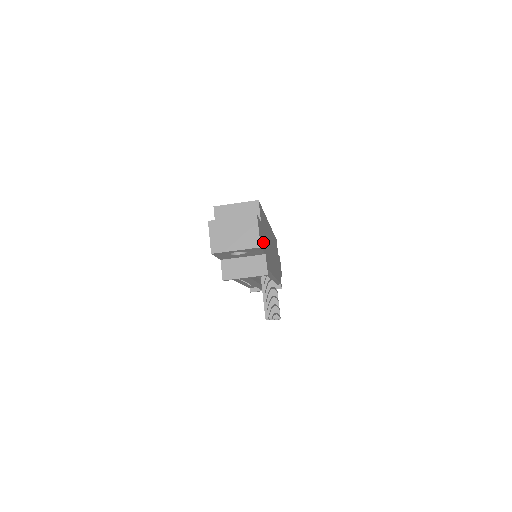
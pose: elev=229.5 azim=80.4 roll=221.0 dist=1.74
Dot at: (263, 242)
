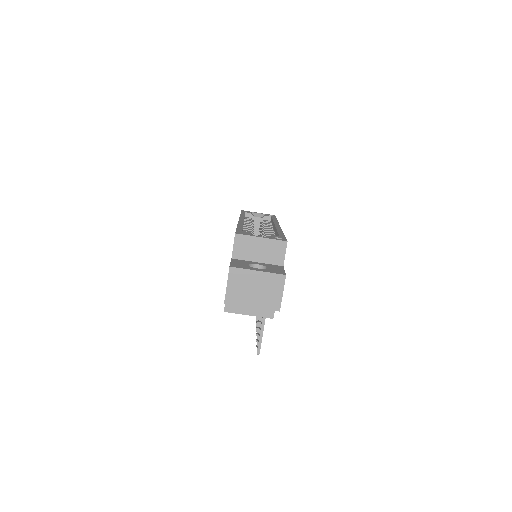
Dot at: occluded
